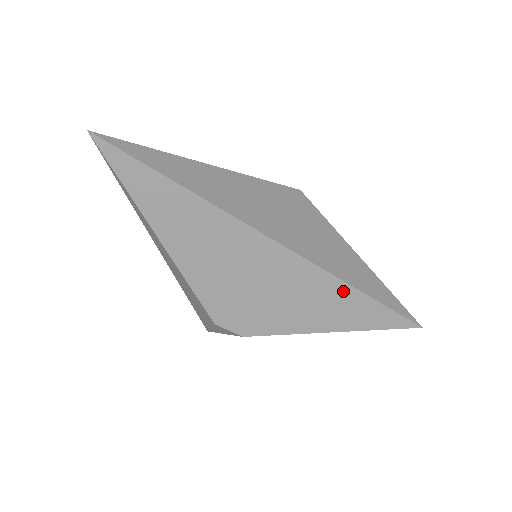
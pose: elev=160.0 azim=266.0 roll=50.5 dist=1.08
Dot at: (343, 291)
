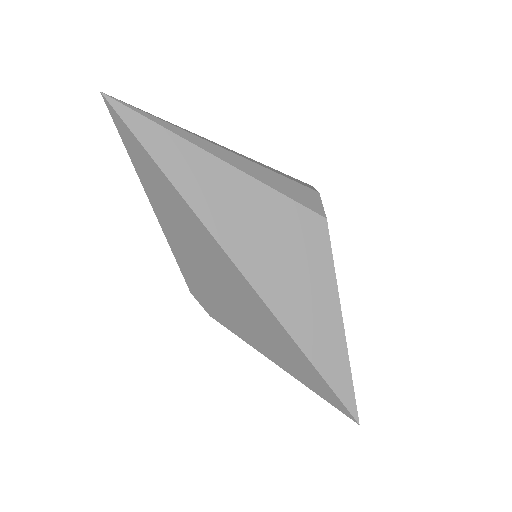
Dot at: (291, 345)
